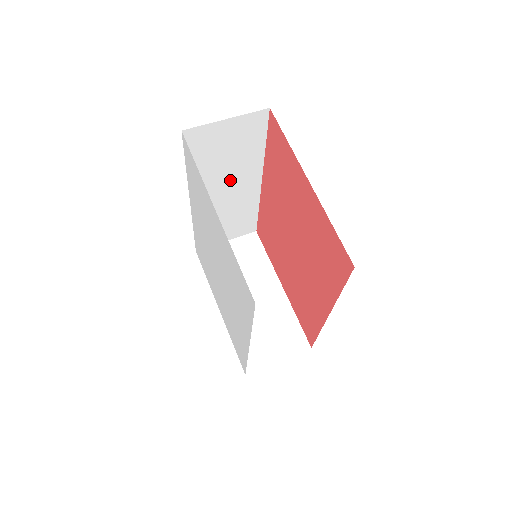
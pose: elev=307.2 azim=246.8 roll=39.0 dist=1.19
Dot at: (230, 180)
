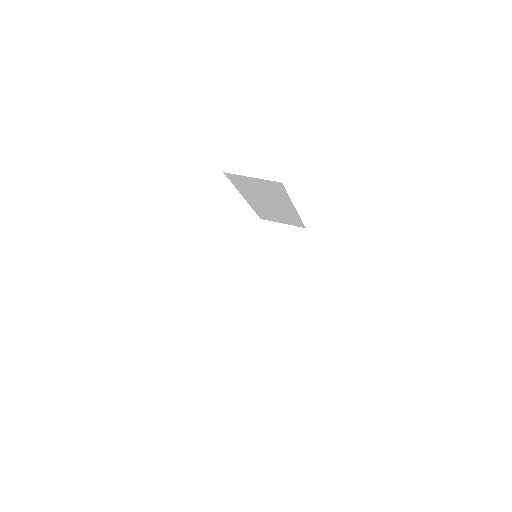
Dot at: (270, 200)
